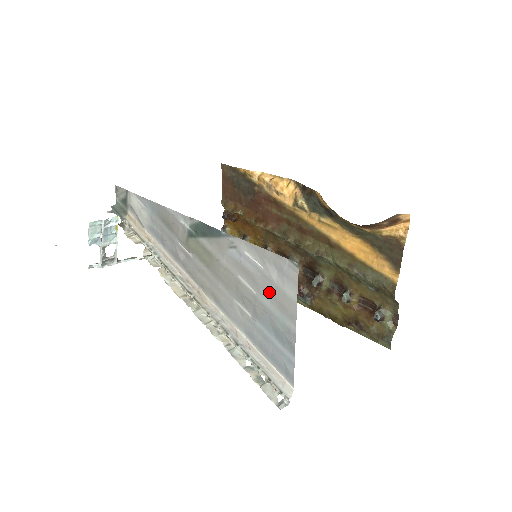
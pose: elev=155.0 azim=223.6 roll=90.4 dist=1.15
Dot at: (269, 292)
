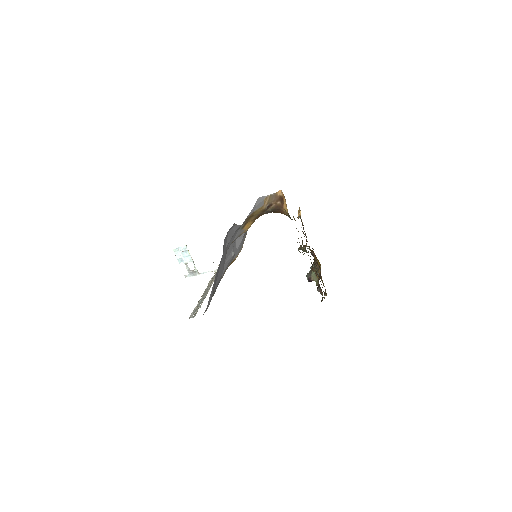
Dot at: occluded
